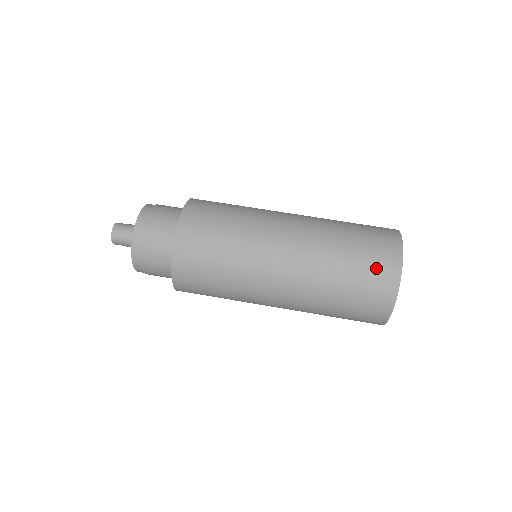
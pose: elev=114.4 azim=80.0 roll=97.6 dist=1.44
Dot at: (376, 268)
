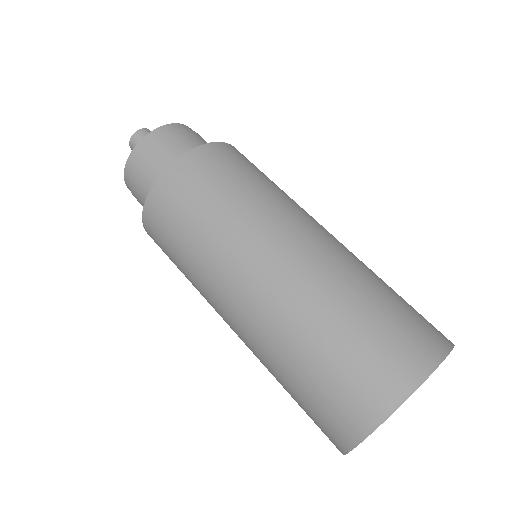
Dot at: (413, 328)
